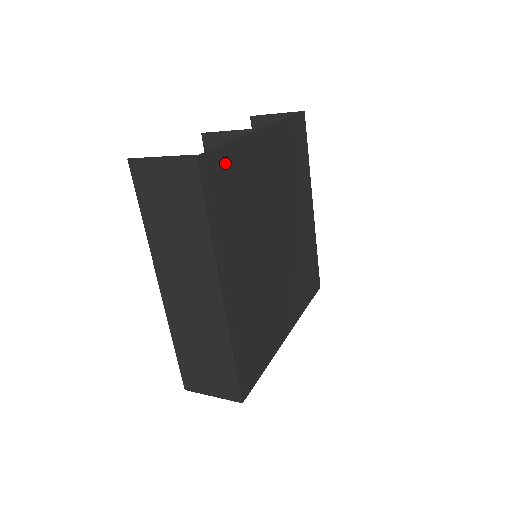
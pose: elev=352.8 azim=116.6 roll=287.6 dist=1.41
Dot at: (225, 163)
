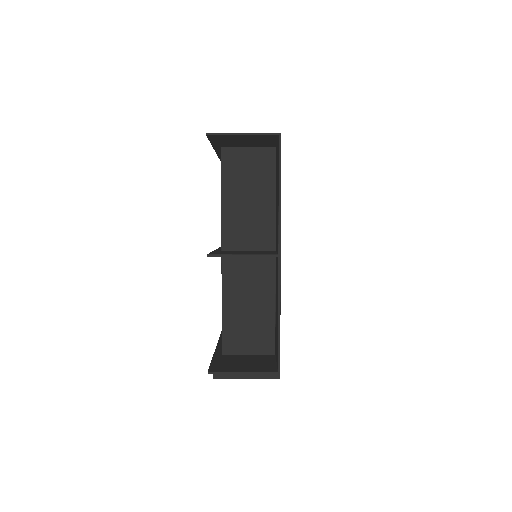
Dot at: occluded
